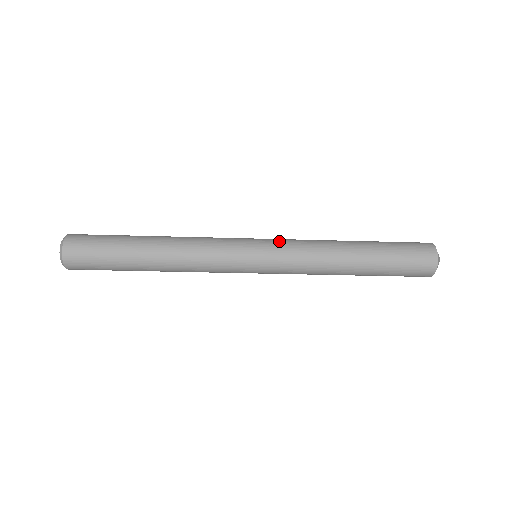
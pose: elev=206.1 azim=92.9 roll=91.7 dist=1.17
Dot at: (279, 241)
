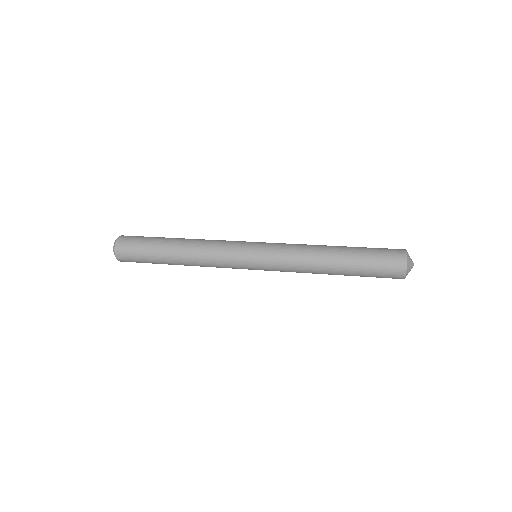
Dot at: (272, 249)
